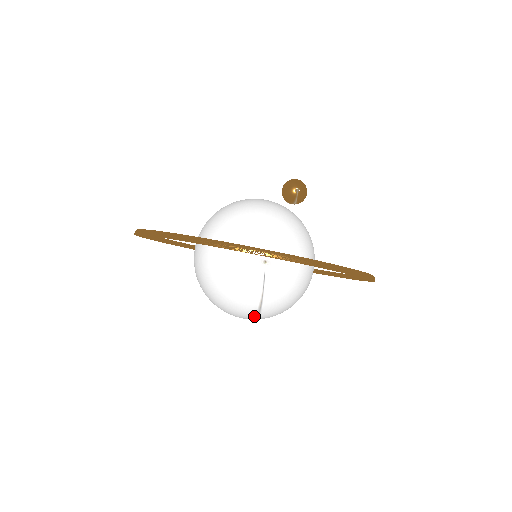
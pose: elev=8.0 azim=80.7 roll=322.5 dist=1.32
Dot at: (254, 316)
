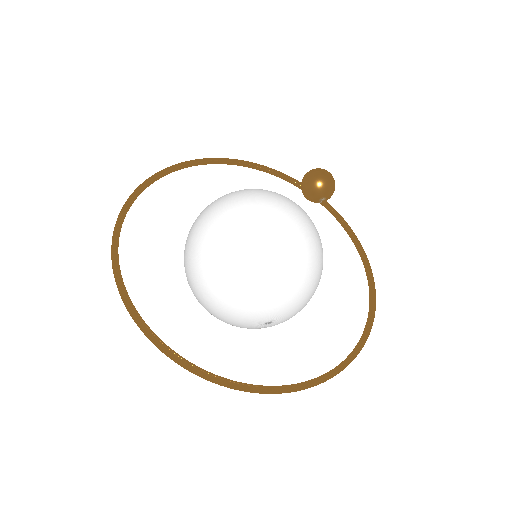
Dot at: occluded
